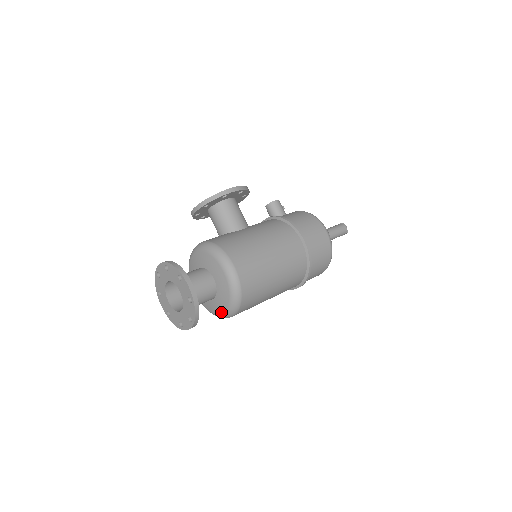
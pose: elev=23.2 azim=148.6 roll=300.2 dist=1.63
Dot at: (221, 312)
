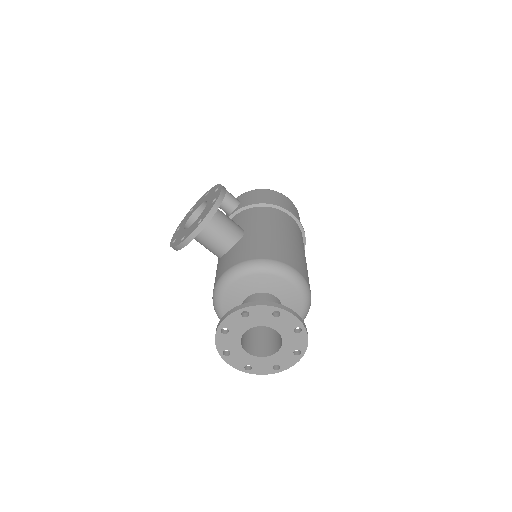
Dot at: occluded
